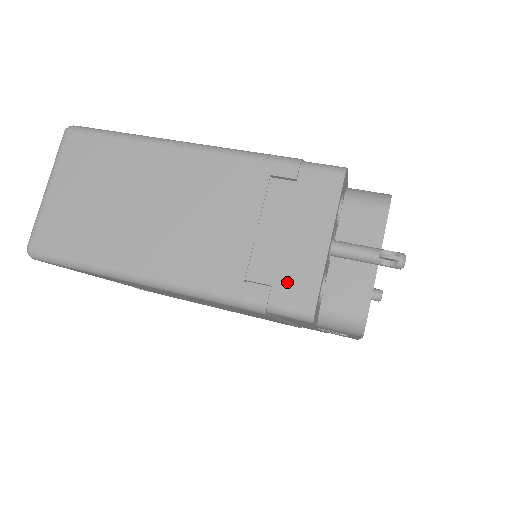
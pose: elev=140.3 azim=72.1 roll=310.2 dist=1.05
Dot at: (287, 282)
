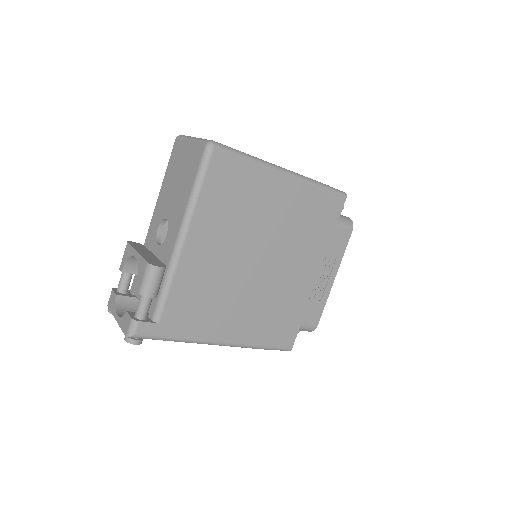
Dot at: occluded
